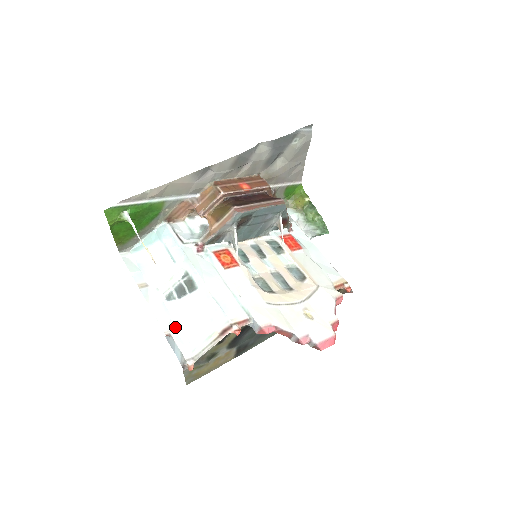
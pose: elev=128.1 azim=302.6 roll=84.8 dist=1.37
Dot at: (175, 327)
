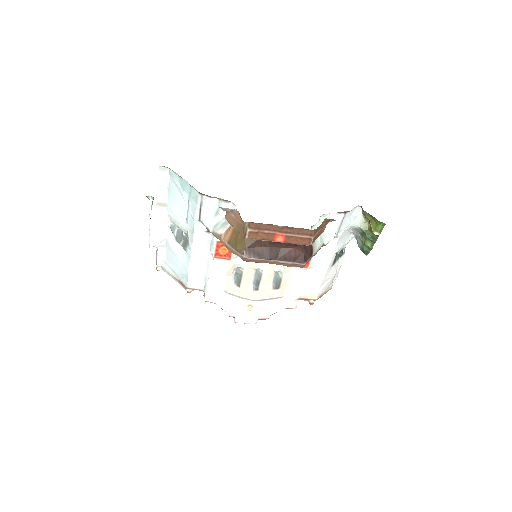
Dot at: (164, 245)
